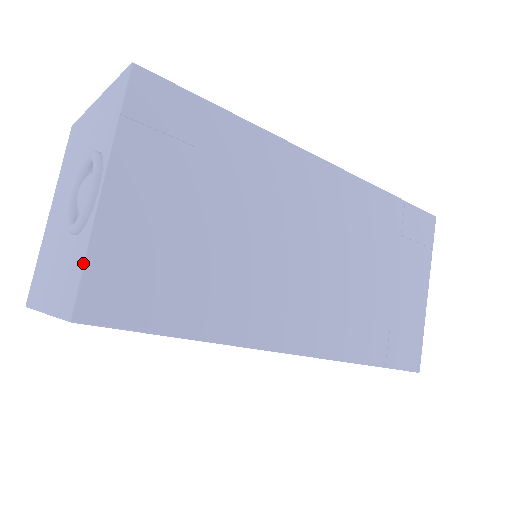
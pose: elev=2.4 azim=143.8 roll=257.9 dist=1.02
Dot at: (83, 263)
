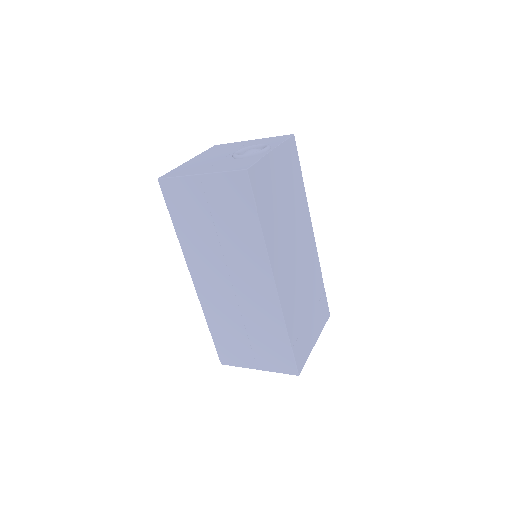
Dot at: (258, 160)
